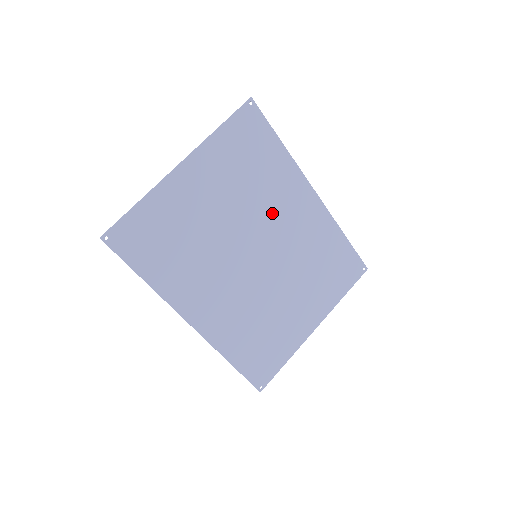
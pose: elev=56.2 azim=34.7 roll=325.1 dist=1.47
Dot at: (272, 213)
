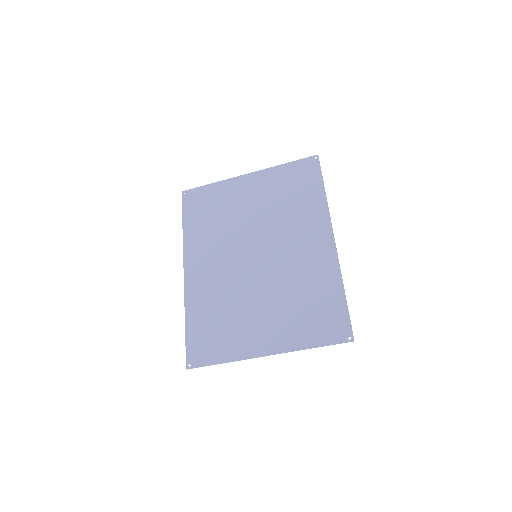
Dot at: (287, 233)
